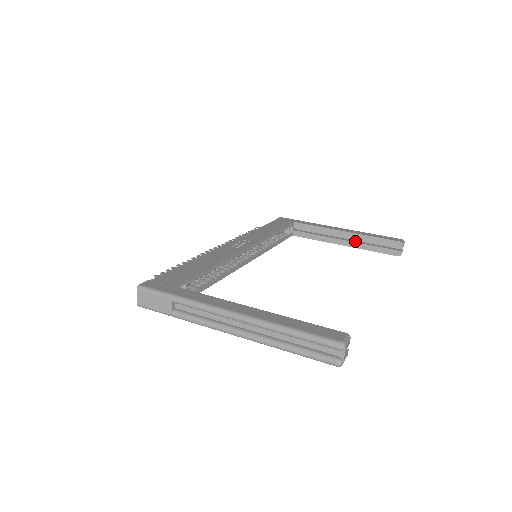
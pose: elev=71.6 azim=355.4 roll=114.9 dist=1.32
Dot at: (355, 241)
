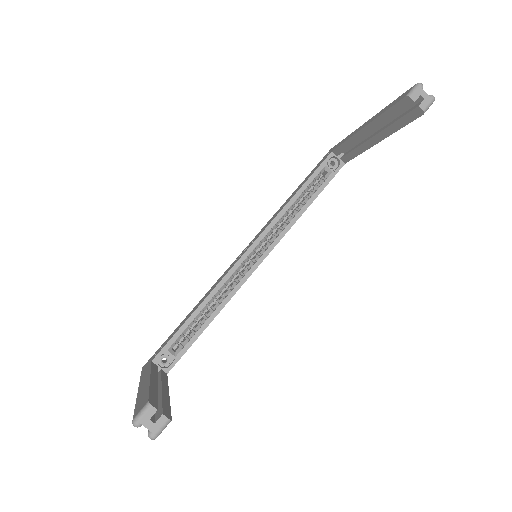
Dot at: (381, 129)
